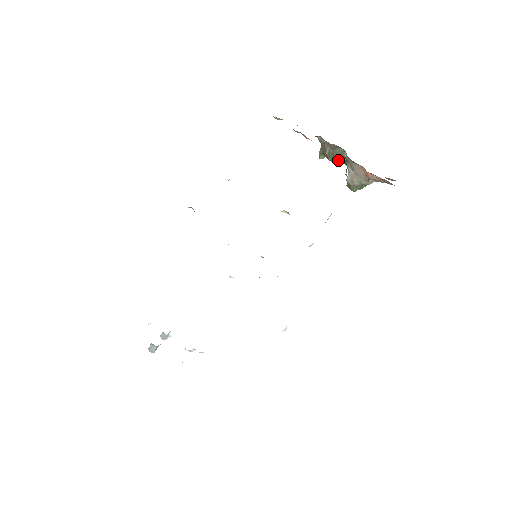
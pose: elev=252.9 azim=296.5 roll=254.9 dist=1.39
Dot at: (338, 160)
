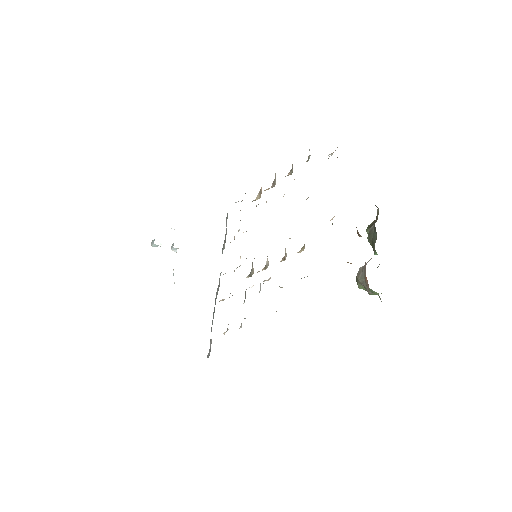
Dot at: (373, 245)
